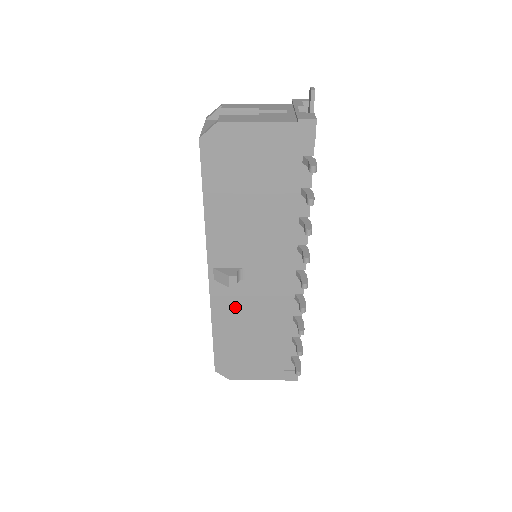
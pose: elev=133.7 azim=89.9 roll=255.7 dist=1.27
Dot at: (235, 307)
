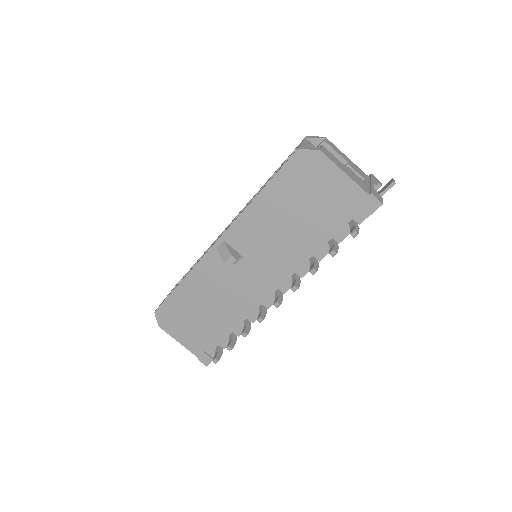
Dot at: (213, 279)
